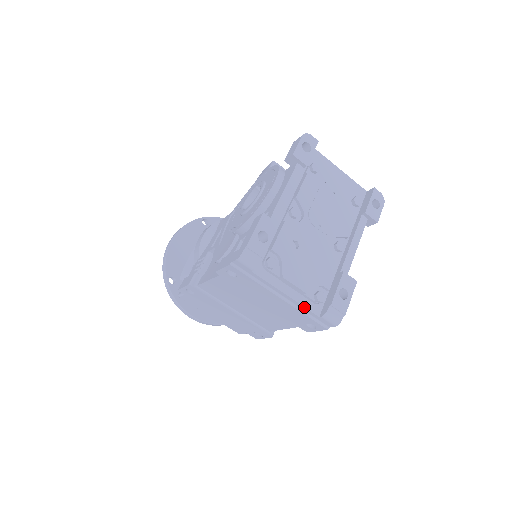
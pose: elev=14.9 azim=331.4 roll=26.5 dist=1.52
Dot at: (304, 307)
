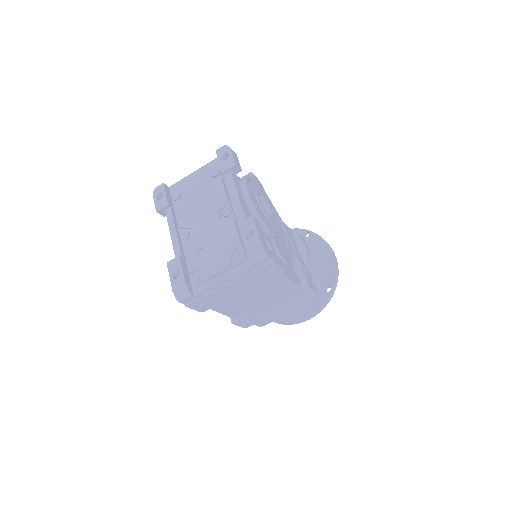
Dot at: (241, 273)
